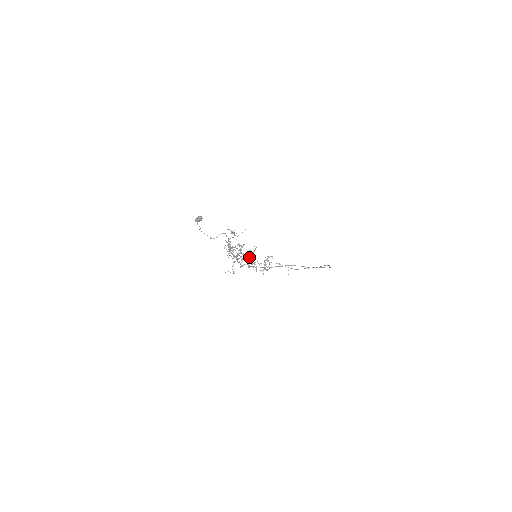
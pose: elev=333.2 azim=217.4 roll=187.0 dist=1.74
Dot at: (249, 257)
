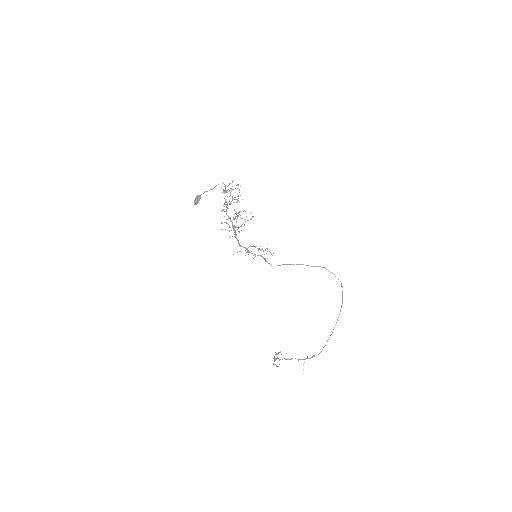
Dot at: (246, 216)
